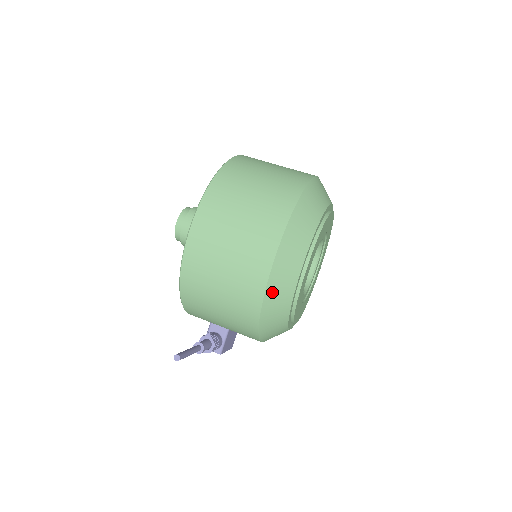
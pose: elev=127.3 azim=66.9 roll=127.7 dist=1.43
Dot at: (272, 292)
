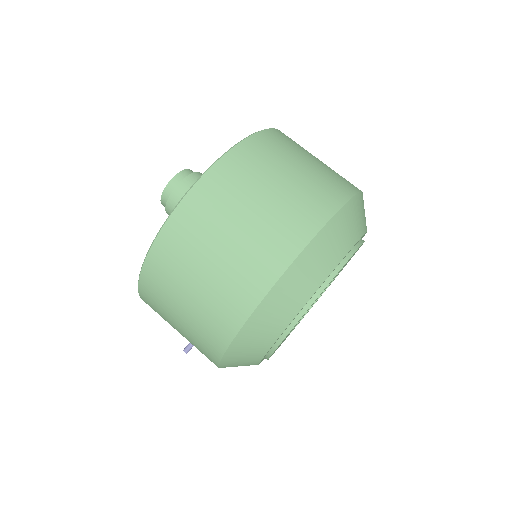
Dot at: occluded
